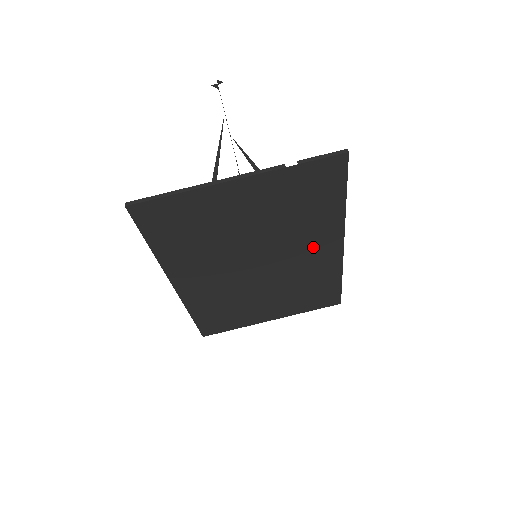
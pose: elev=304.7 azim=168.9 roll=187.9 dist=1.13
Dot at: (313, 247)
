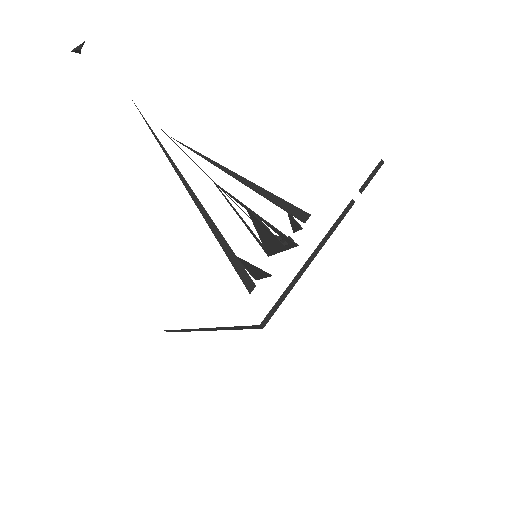
Dot at: occluded
